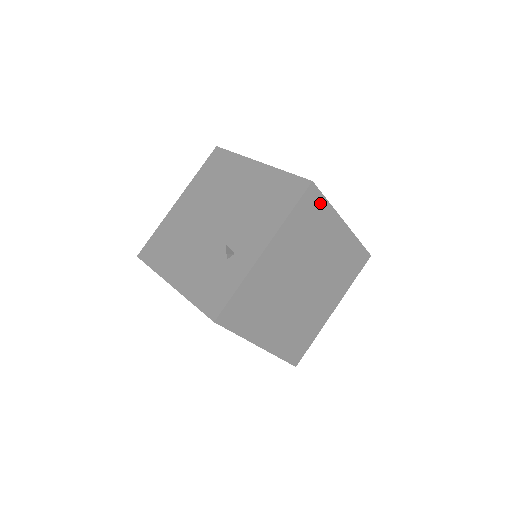
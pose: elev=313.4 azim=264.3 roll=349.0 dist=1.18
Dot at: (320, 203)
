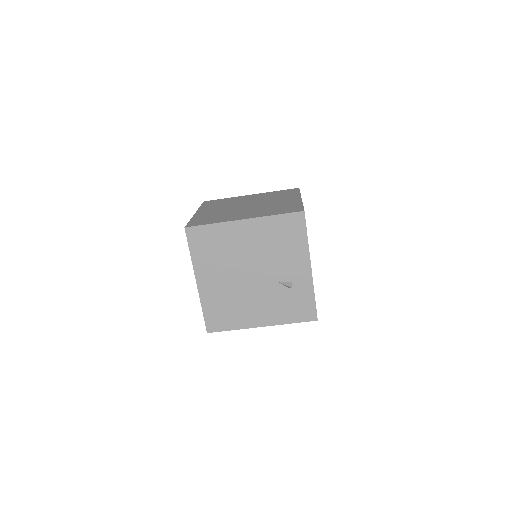
Dot at: occluded
